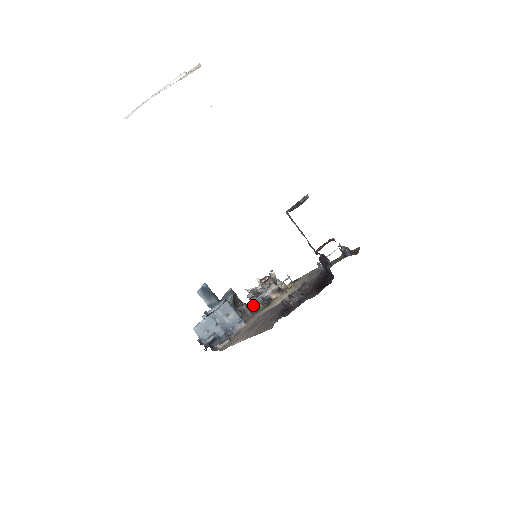
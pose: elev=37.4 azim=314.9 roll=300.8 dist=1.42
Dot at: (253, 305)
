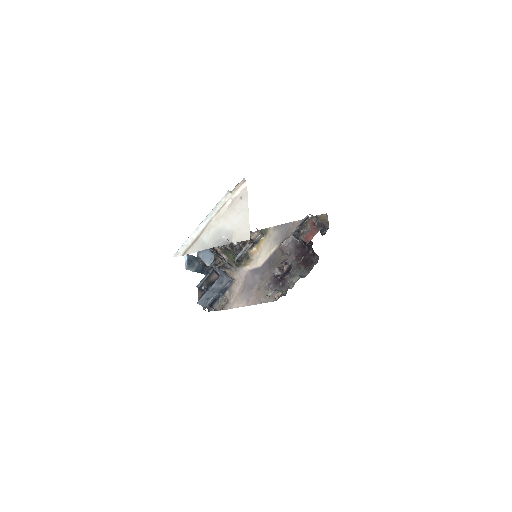
Dot at: (226, 253)
